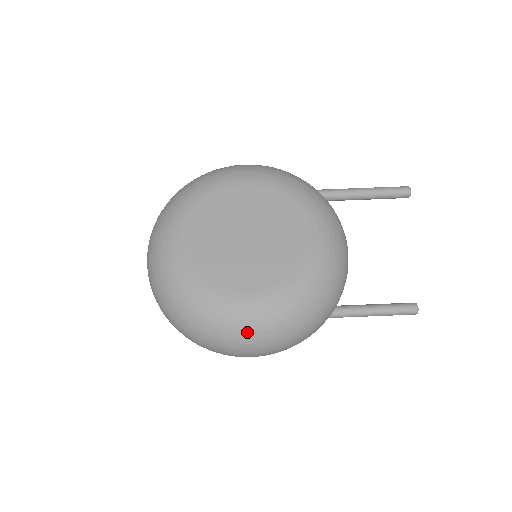
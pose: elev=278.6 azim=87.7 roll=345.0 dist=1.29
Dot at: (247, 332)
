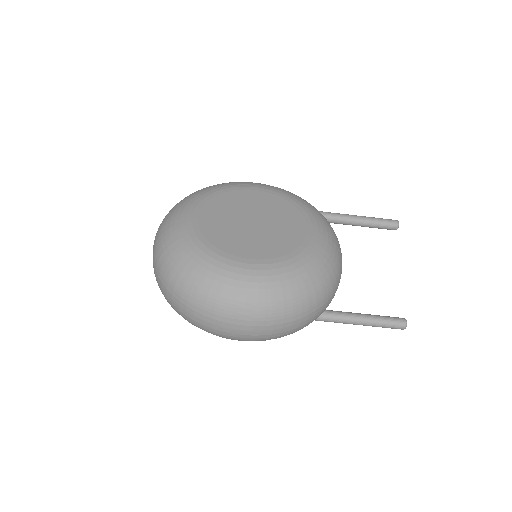
Dot at: (244, 294)
